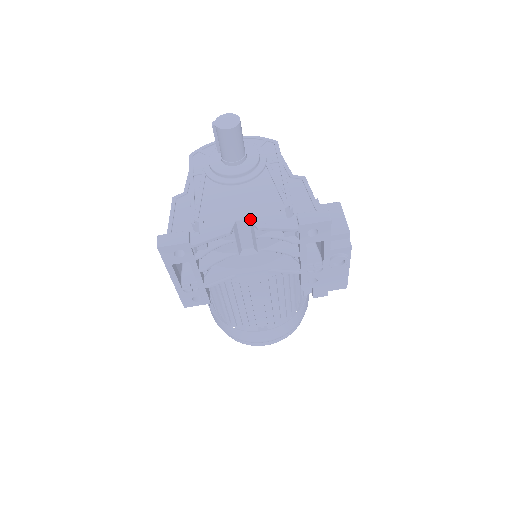
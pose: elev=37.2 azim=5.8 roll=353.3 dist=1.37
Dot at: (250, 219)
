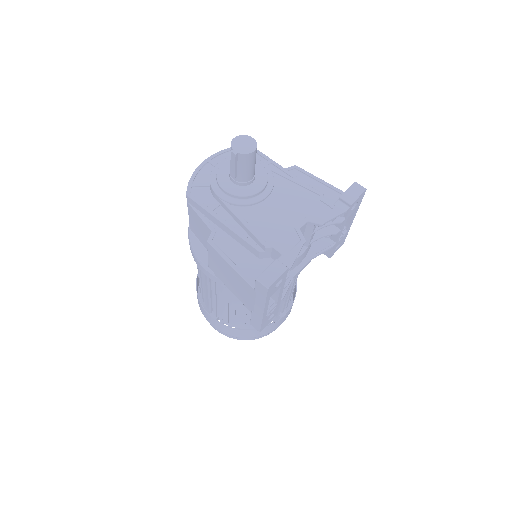
Dot at: (309, 221)
